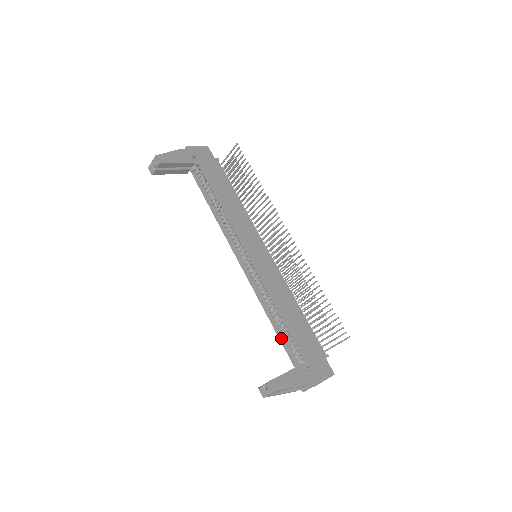
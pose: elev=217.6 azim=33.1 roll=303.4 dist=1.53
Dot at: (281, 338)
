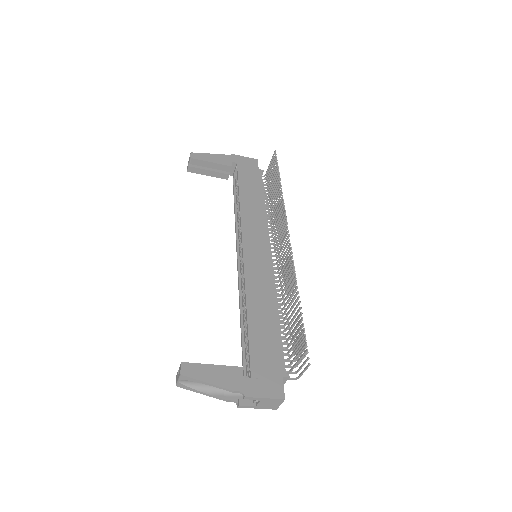
Dot at: (243, 342)
